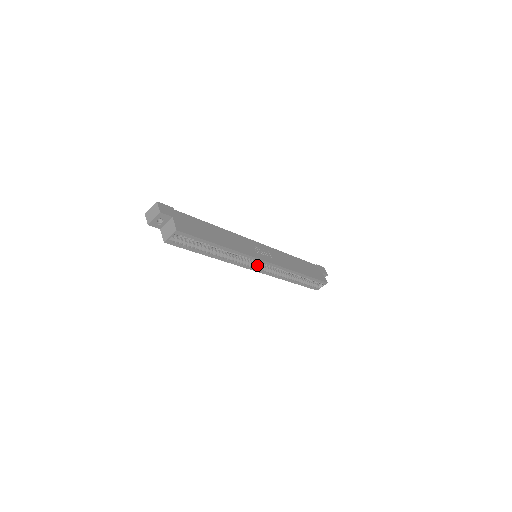
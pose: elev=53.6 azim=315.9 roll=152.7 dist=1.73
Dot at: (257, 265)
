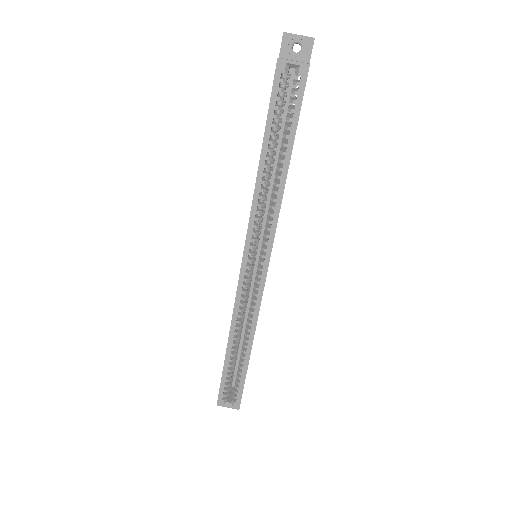
Dot at: (253, 259)
